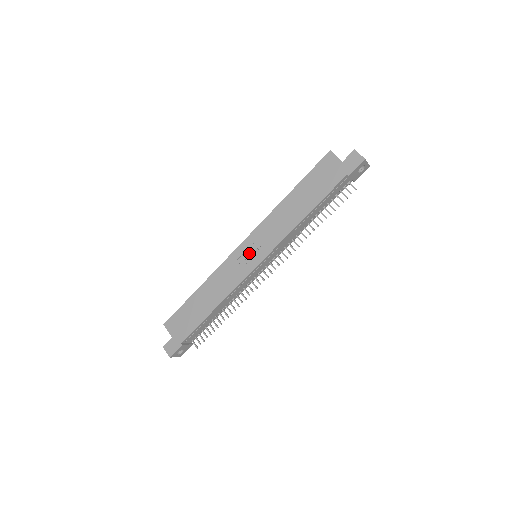
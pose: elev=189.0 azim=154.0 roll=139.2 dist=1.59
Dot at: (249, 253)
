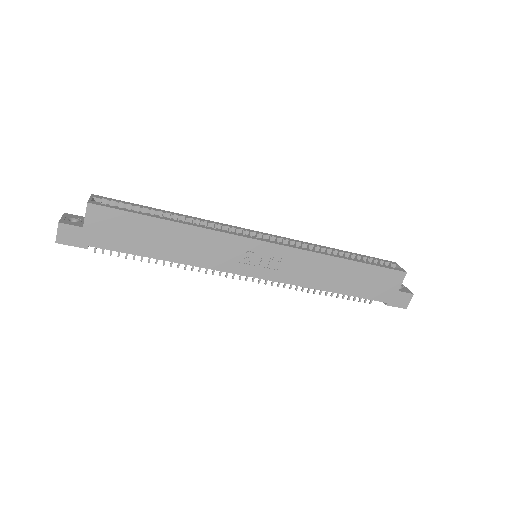
Dot at: (259, 258)
